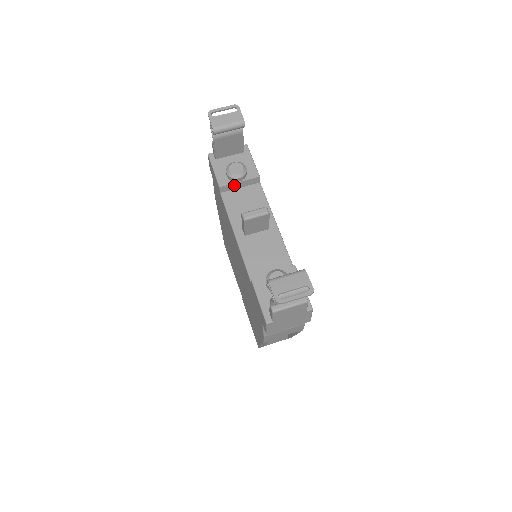
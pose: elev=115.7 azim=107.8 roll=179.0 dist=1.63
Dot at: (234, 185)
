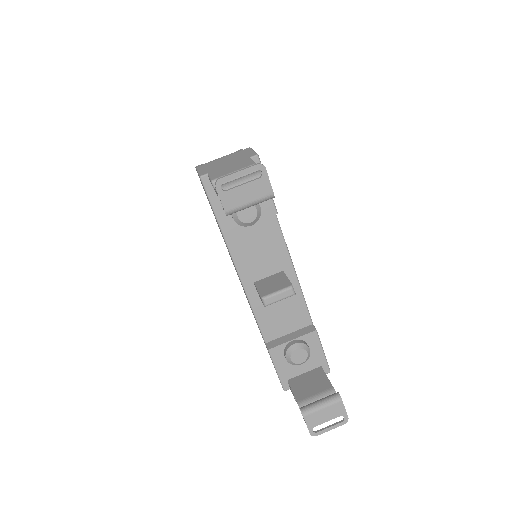
Dot at: (242, 226)
